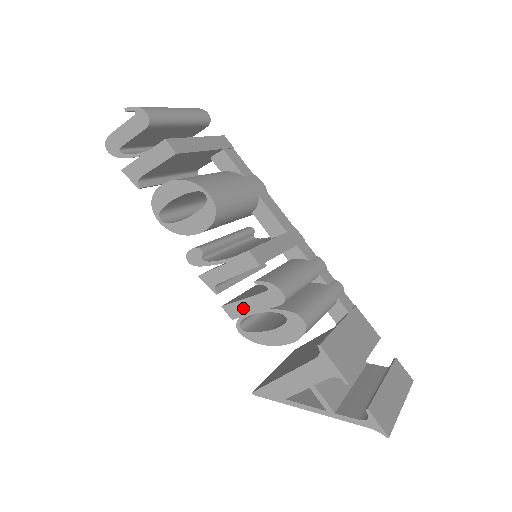
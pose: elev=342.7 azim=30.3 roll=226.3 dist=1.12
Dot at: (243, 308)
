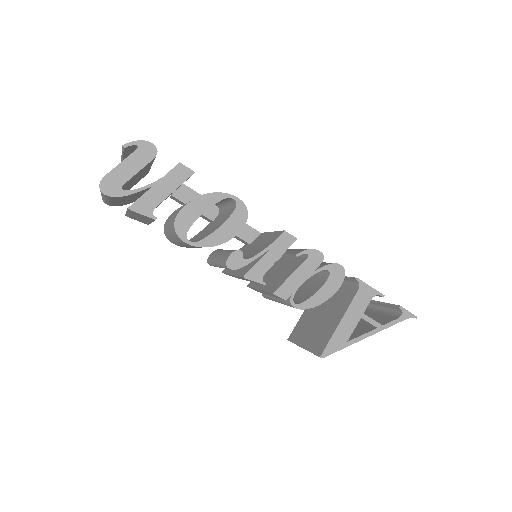
Dot at: (293, 283)
